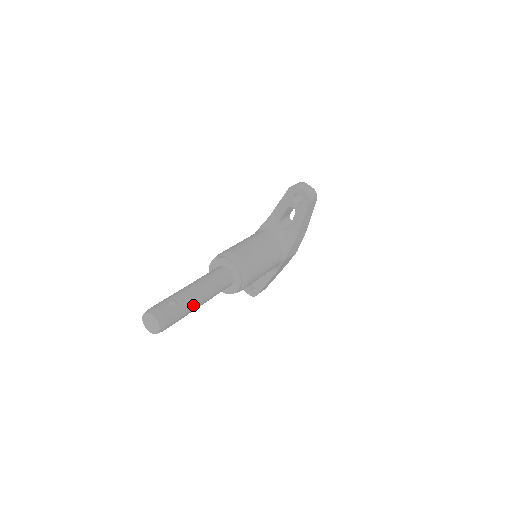
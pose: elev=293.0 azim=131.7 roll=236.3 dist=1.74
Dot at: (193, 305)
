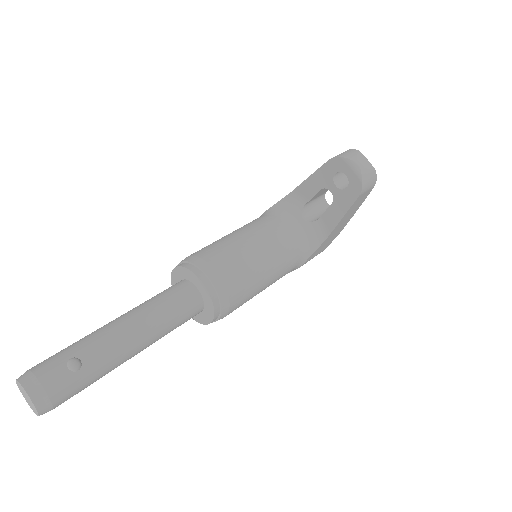
Dot at: (116, 362)
